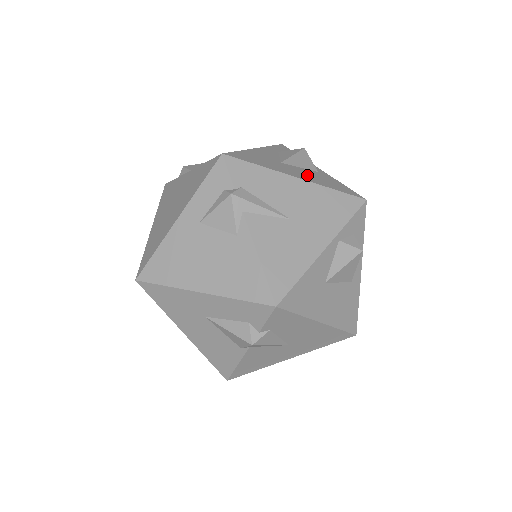
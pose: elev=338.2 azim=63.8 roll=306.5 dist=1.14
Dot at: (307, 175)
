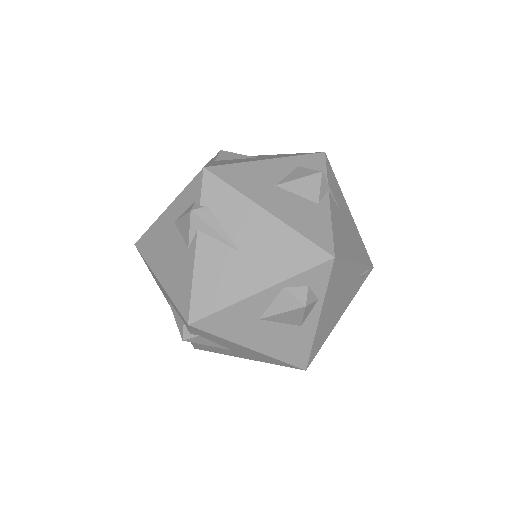
Dot at: (290, 208)
